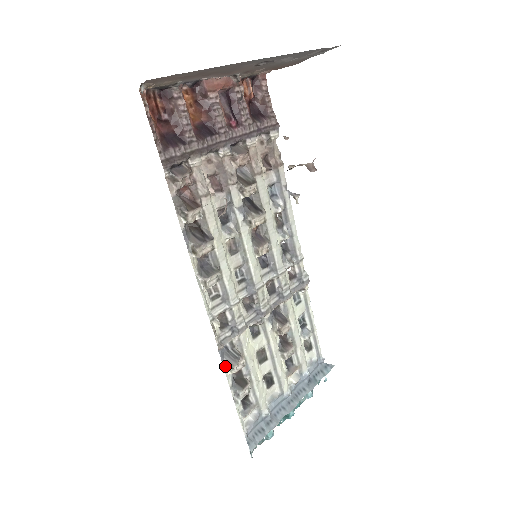
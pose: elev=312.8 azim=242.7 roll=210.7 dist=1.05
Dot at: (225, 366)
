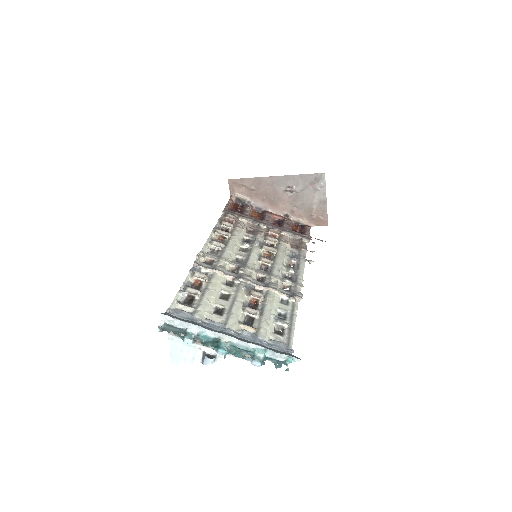
Dot at: (191, 272)
